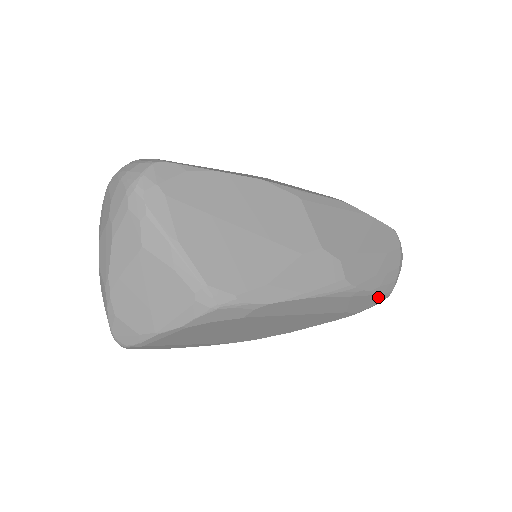
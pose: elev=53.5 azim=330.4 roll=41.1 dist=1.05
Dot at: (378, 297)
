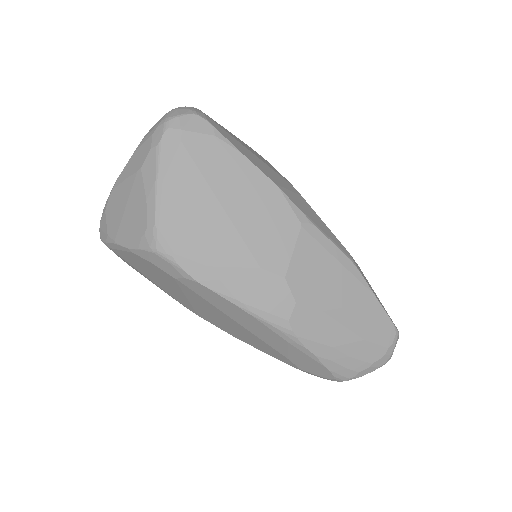
Dot at: (326, 370)
